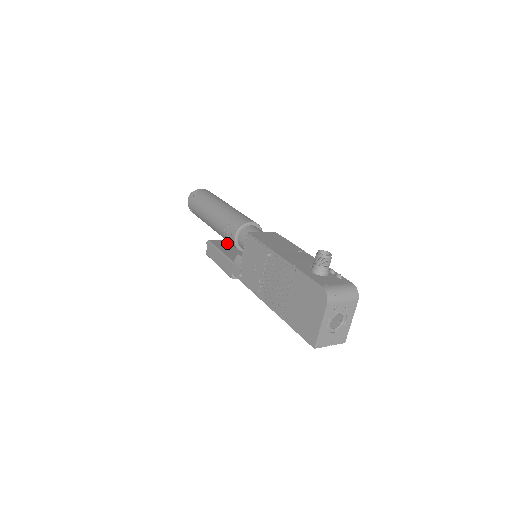
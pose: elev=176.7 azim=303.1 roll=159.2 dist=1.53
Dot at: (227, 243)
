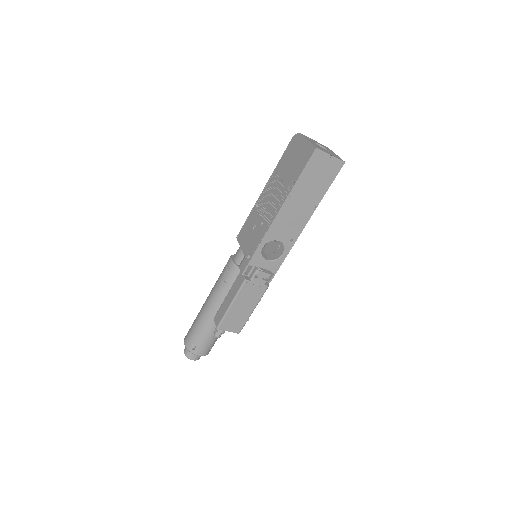
Dot at: occluded
